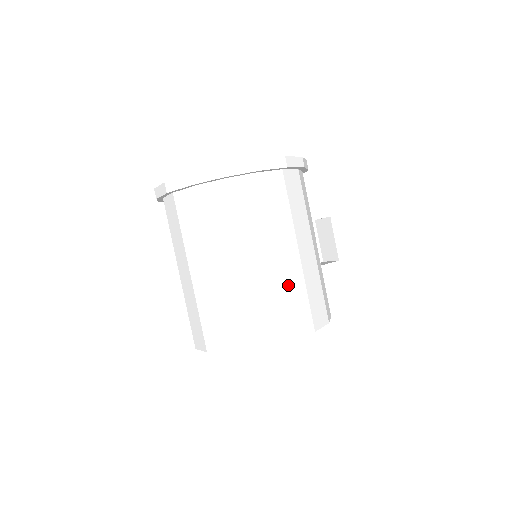
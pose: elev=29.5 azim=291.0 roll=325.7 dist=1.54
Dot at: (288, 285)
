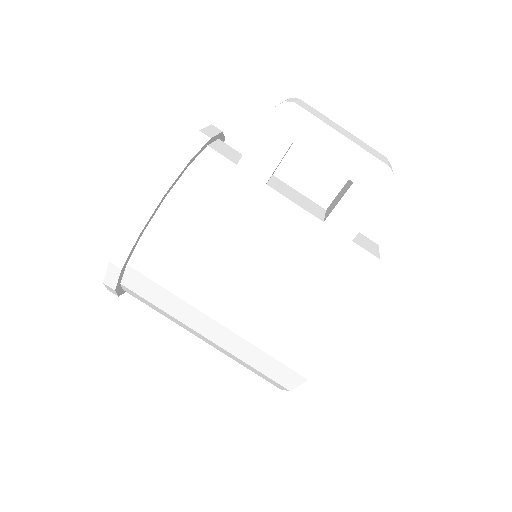
Dot at: (258, 334)
